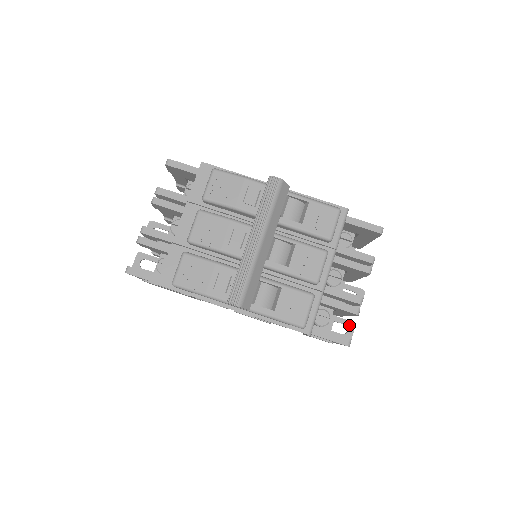
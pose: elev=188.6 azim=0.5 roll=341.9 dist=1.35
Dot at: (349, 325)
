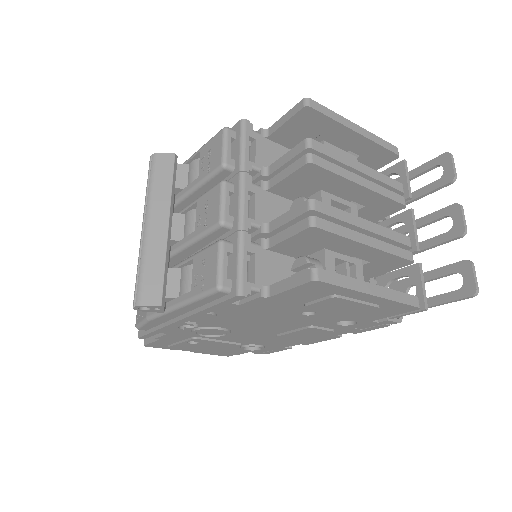
Dot at: (461, 269)
